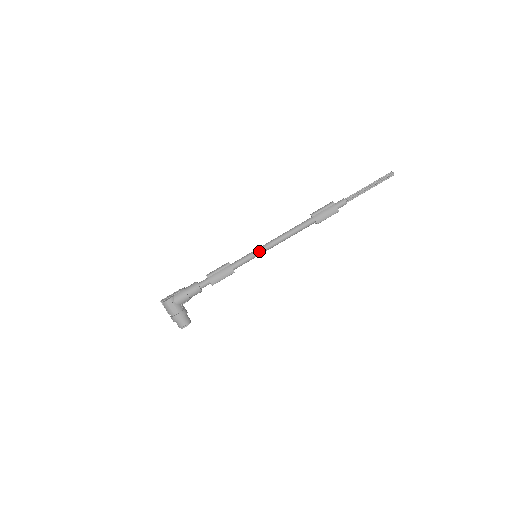
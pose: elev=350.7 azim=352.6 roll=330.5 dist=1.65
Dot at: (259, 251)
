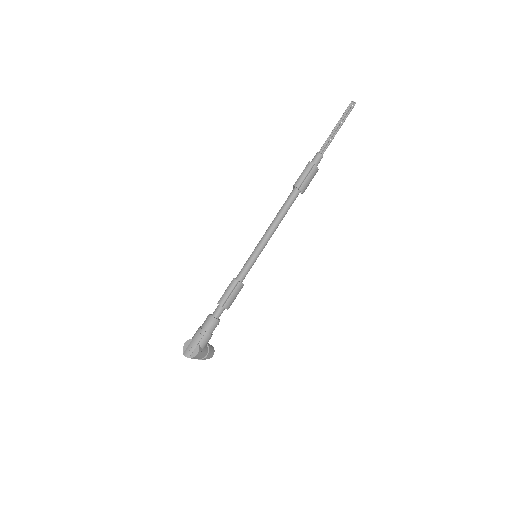
Dot at: (260, 252)
